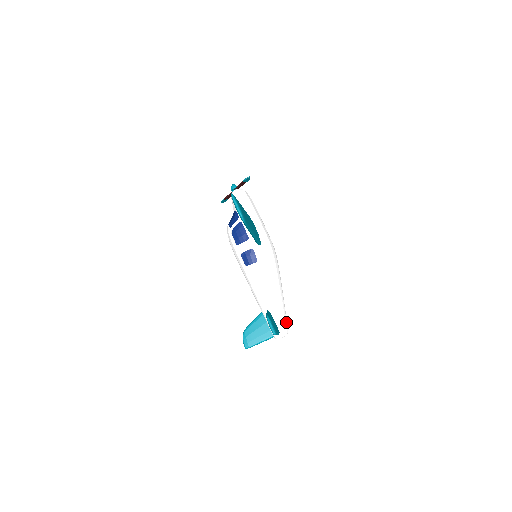
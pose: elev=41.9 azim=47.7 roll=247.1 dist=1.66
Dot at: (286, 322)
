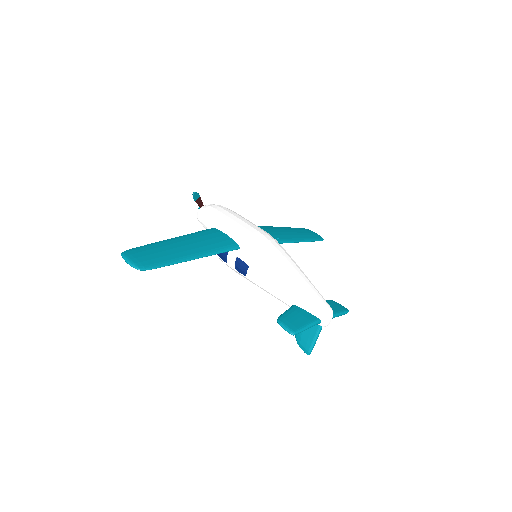
Dot at: (319, 303)
